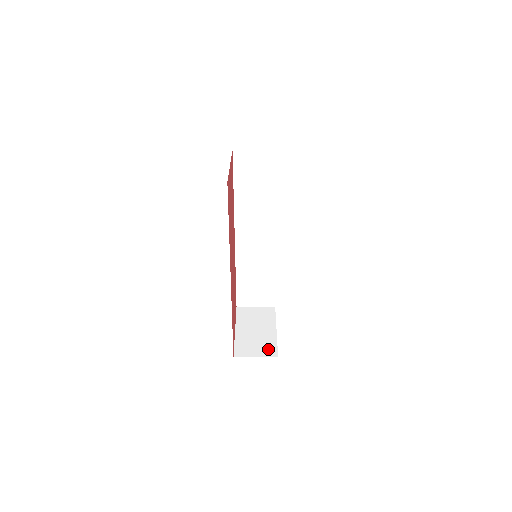
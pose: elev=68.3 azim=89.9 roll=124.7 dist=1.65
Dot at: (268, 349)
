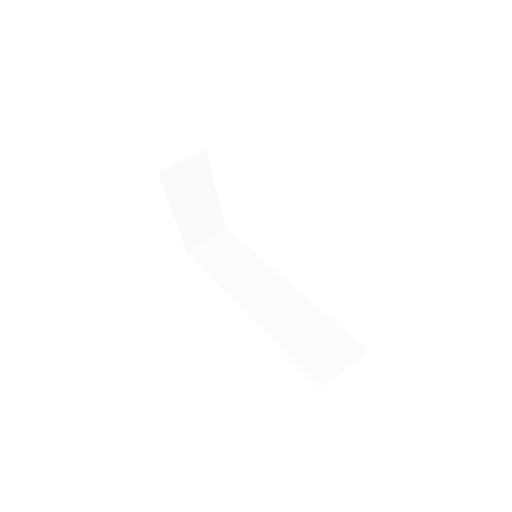
Dot at: occluded
